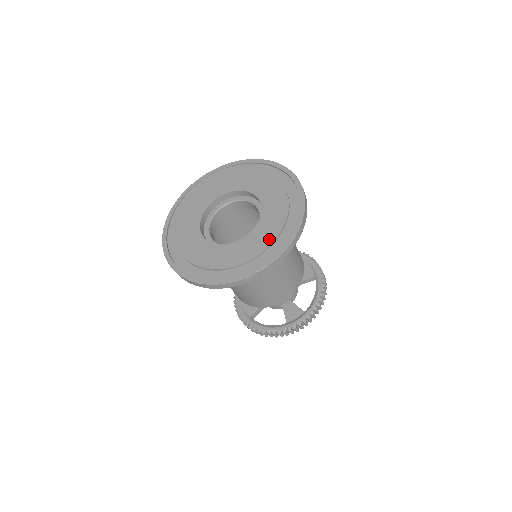
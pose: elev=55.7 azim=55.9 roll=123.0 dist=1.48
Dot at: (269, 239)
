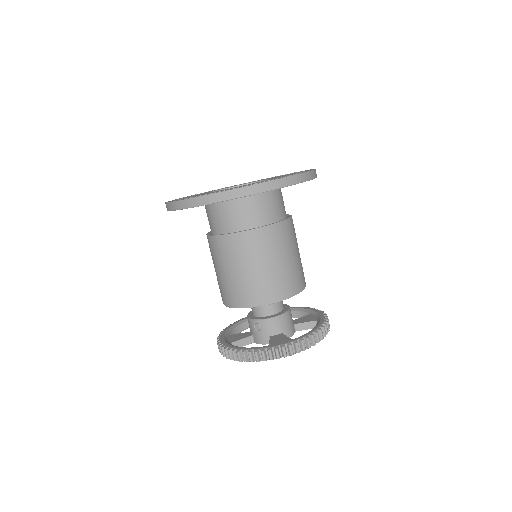
Dot at: (267, 180)
